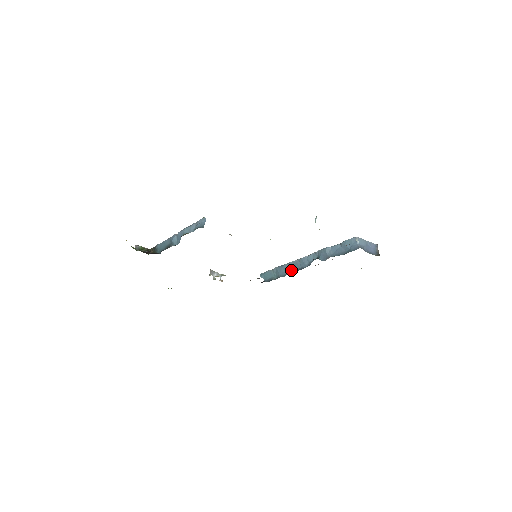
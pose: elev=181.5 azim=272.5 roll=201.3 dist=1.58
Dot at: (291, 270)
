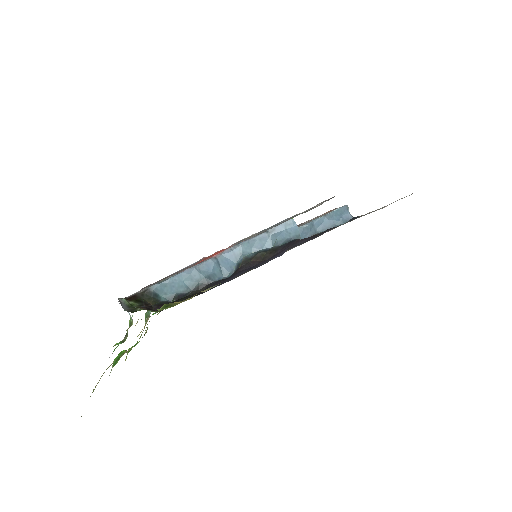
Dot at: occluded
